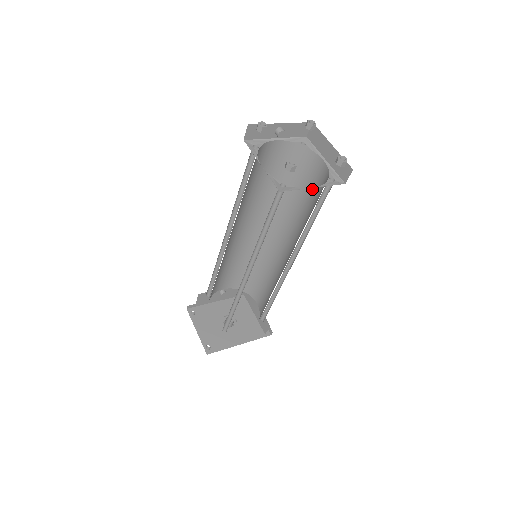
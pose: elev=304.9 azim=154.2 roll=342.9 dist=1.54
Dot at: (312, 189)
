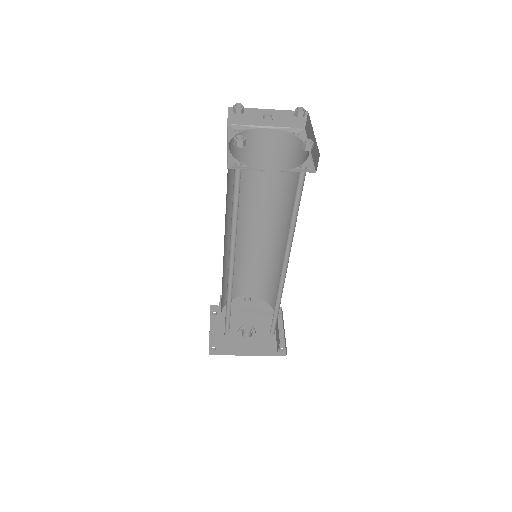
Dot at: occluded
